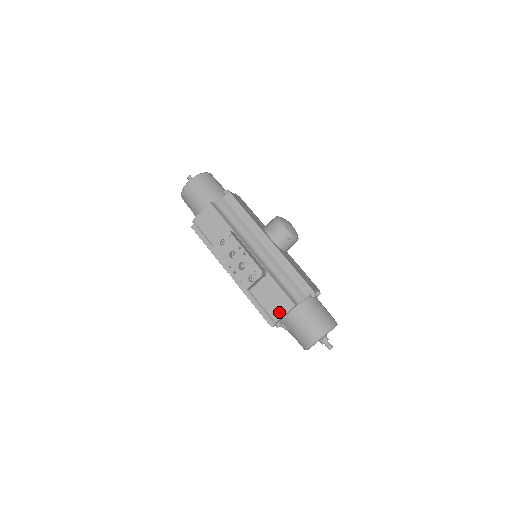
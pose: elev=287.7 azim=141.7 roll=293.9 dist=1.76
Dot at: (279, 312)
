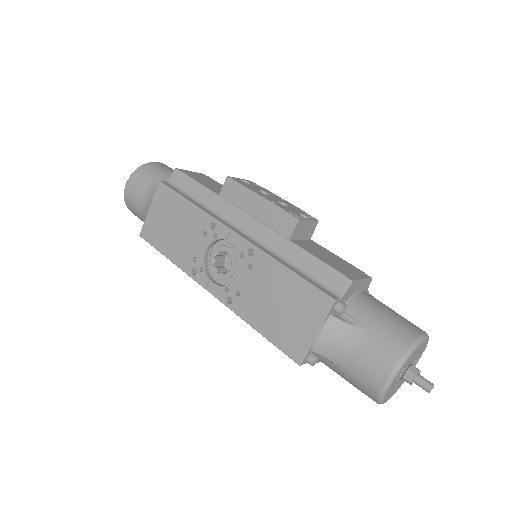
Dot at: (352, 273)
